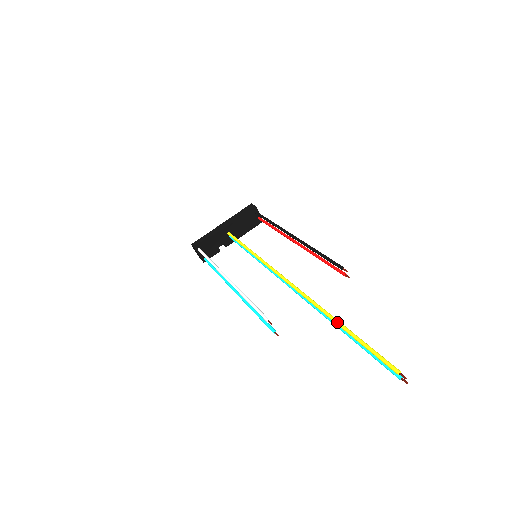
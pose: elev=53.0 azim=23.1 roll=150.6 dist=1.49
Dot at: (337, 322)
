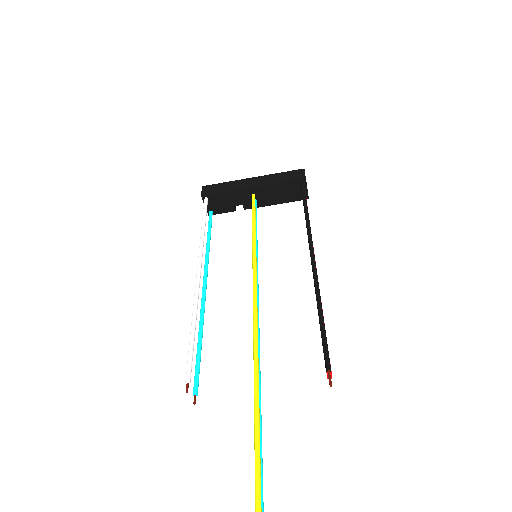
Dot at: (256, 461)
